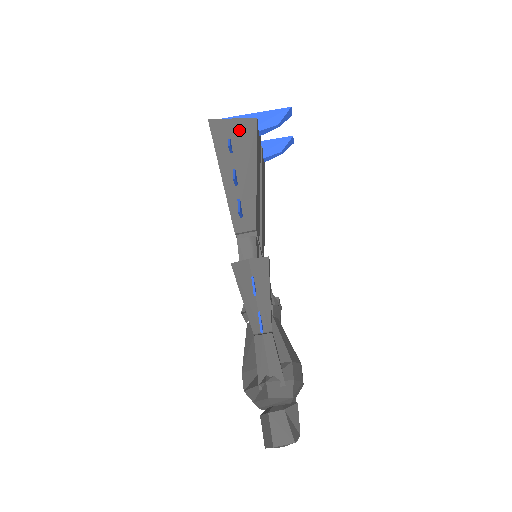
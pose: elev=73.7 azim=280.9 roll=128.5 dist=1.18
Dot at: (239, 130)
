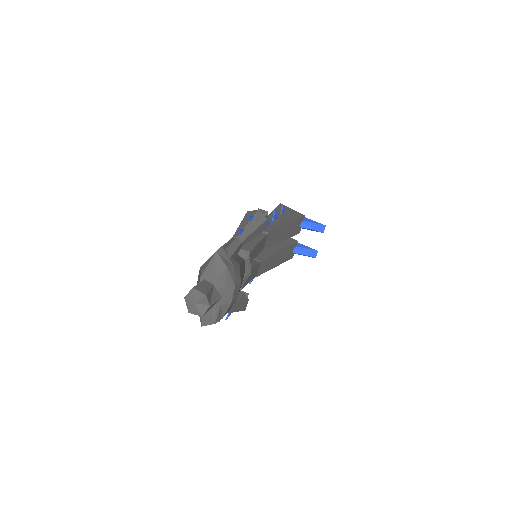
Dot at: (292, 212)
